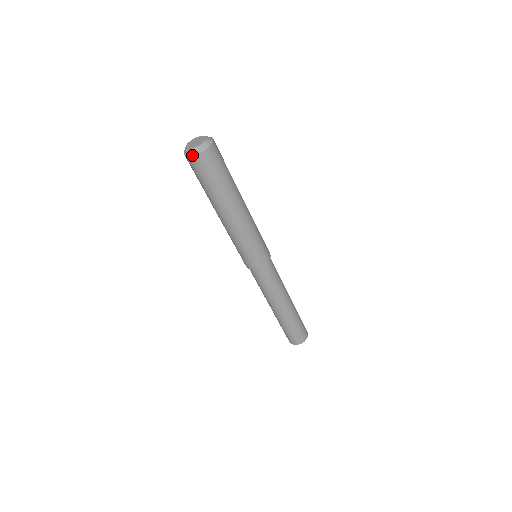
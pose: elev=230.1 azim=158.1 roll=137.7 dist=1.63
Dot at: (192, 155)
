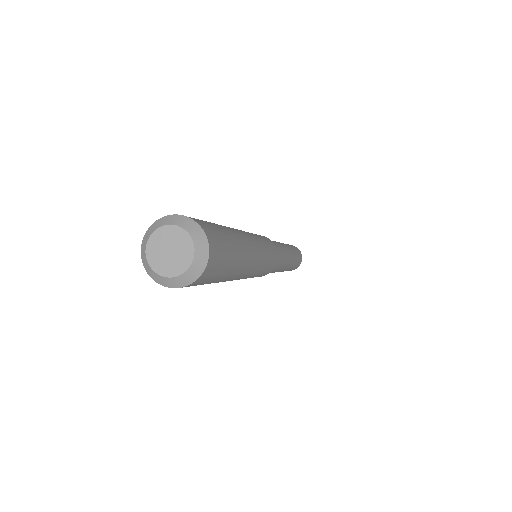
Dot at: (148, 274)
